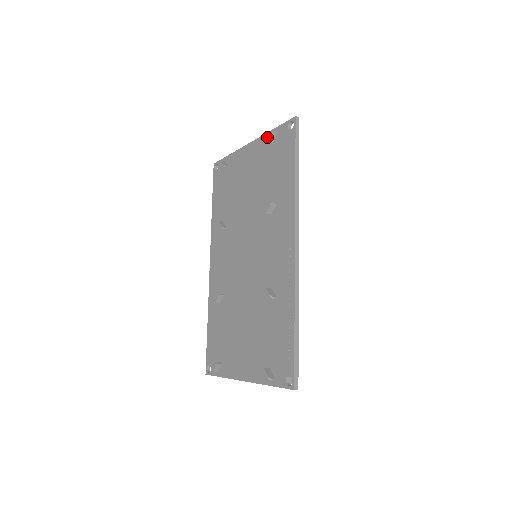
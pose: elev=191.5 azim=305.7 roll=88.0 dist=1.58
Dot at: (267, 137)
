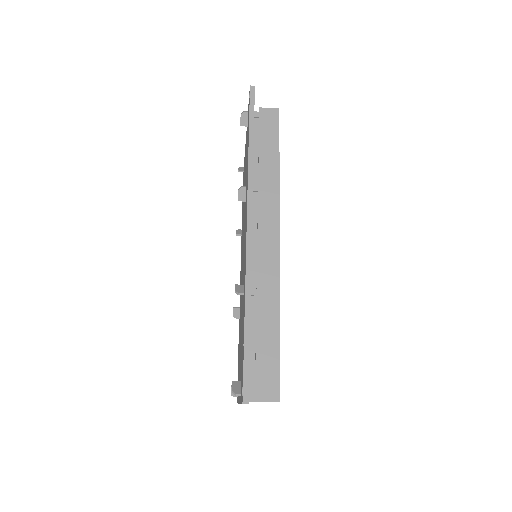
Dot at: occluded
